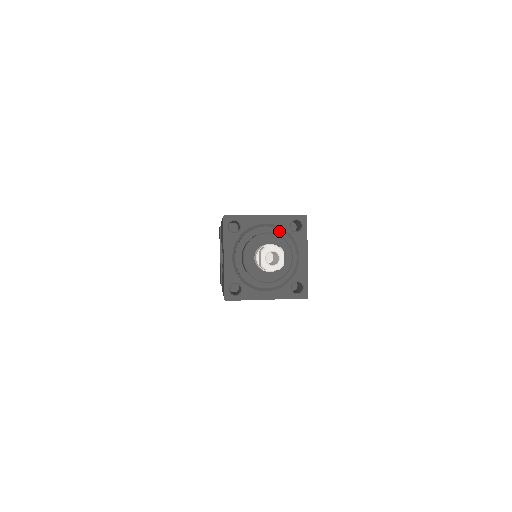
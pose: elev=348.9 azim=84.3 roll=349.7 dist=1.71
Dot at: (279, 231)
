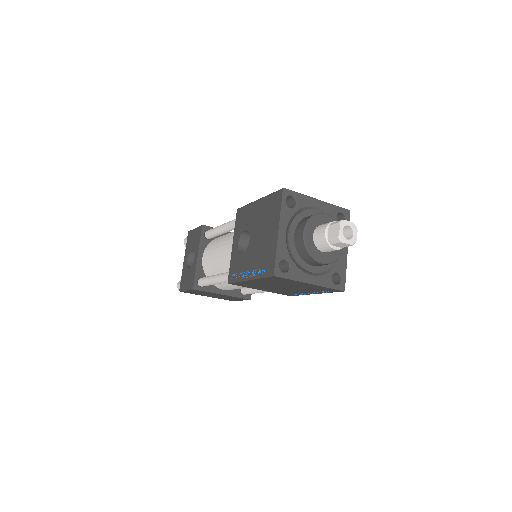
Dot at: occluded
